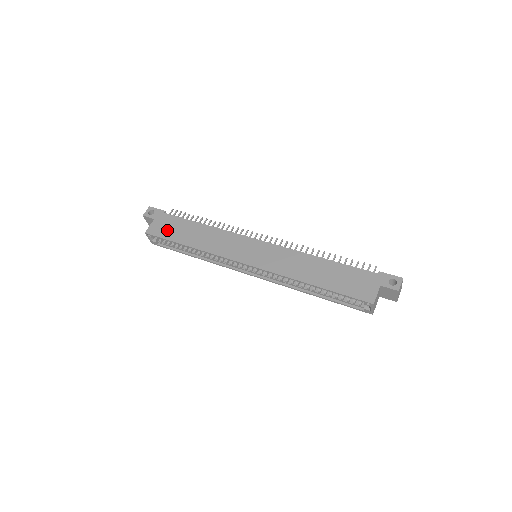
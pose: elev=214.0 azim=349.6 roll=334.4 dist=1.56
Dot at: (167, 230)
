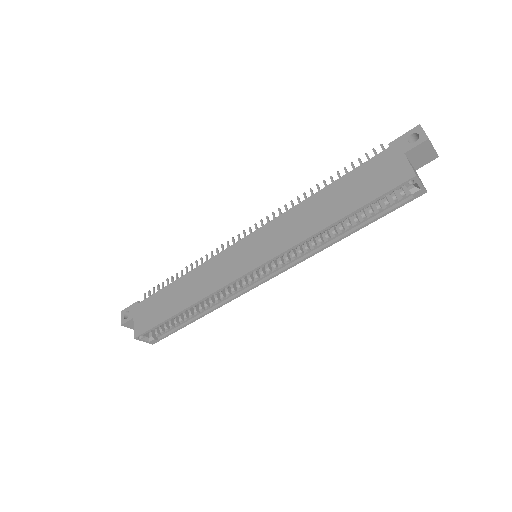
Dot at: (152, 316)
